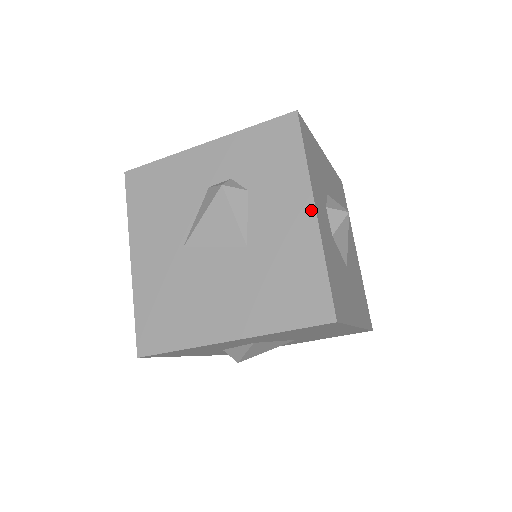
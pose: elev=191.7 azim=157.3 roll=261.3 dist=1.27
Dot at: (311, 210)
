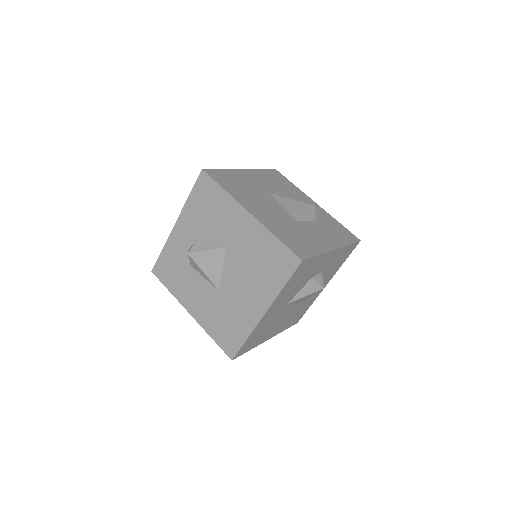
Dot at: (333, 247)
